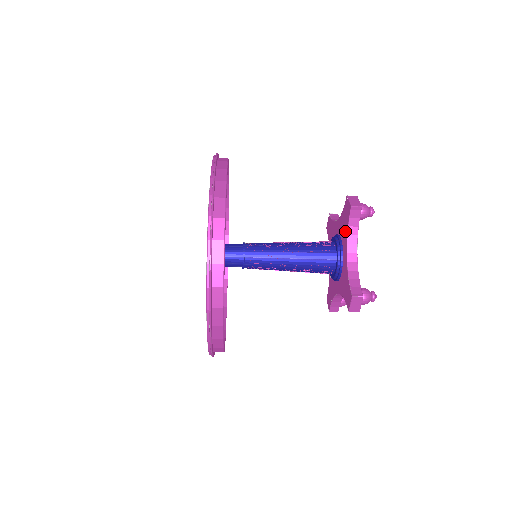
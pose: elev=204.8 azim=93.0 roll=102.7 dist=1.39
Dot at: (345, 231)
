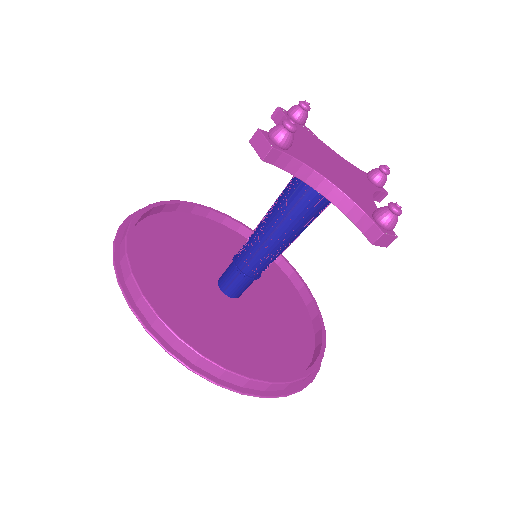
Dot at: occluded
